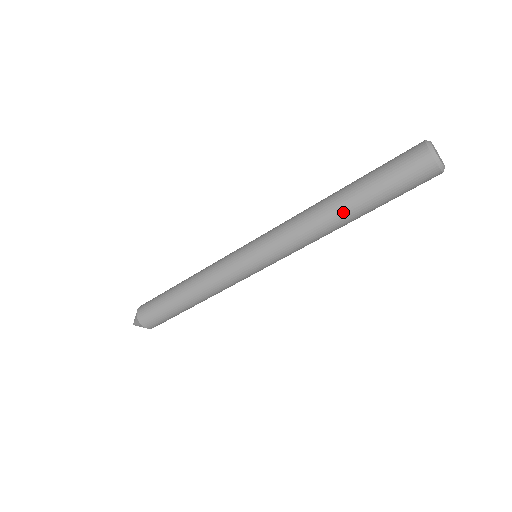
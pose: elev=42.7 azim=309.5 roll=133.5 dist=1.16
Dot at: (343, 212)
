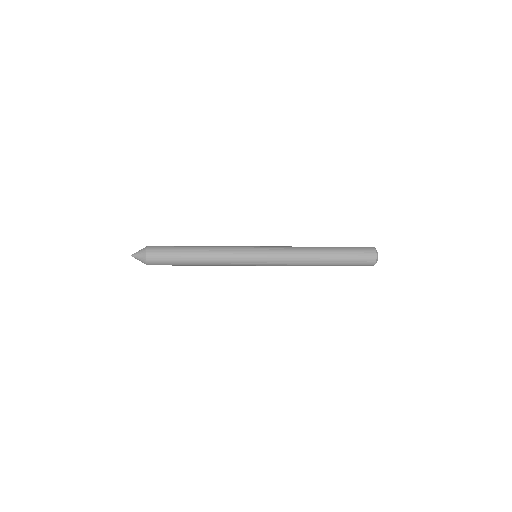
Dot at: (323, 264)
